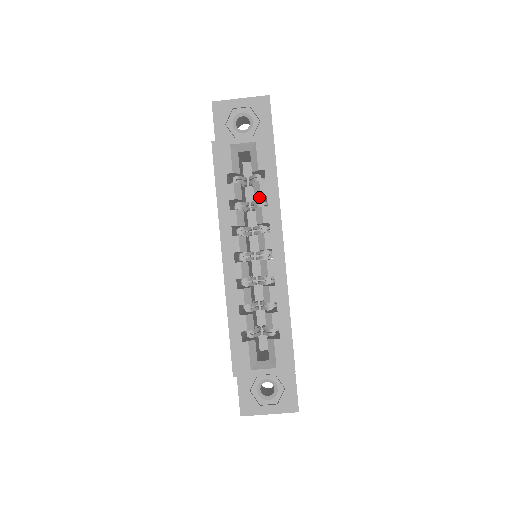
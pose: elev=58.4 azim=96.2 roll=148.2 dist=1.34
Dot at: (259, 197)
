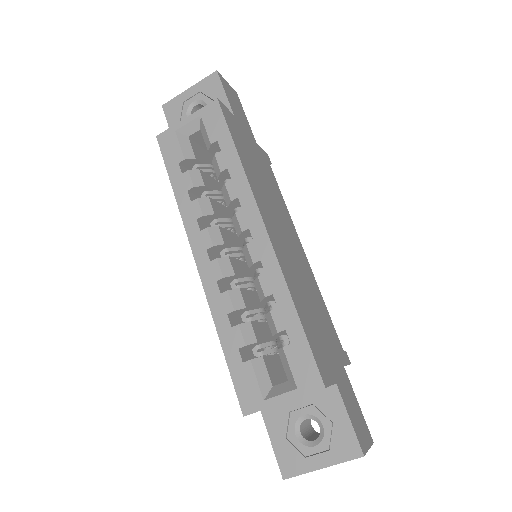
Dot at: (221, 174)
